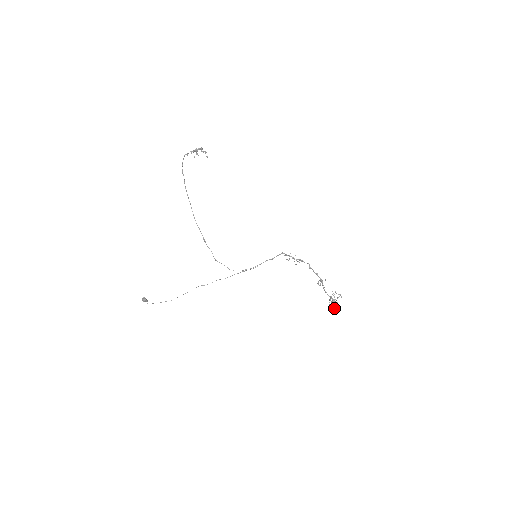
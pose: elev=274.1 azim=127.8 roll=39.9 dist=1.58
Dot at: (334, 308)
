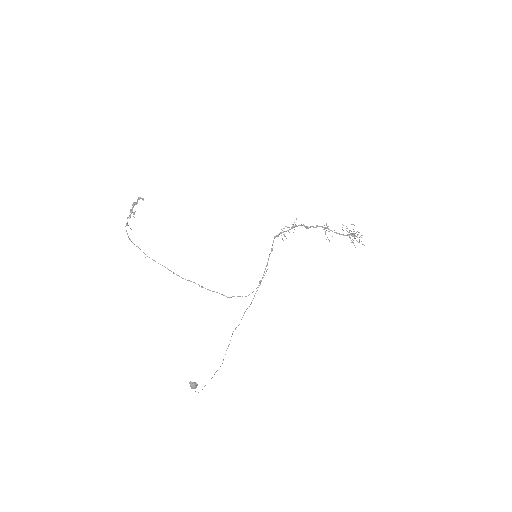
Dot at: occluded
